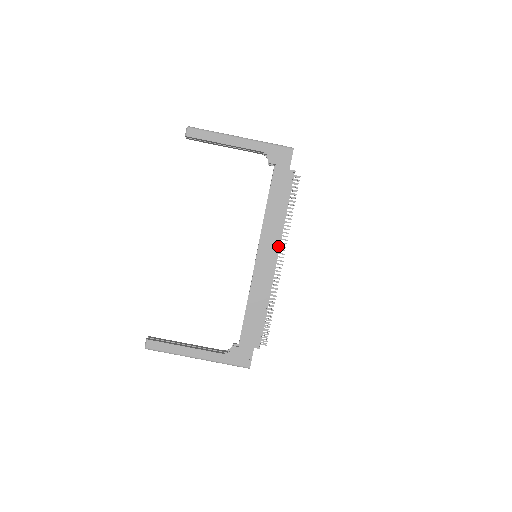
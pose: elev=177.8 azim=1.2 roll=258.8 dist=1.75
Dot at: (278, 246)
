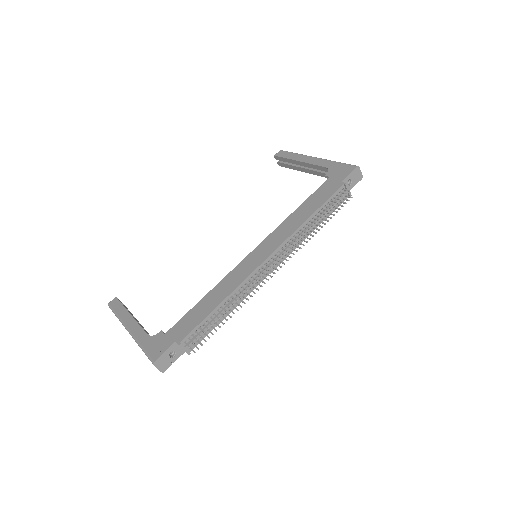
Dot at: (279, 246)
